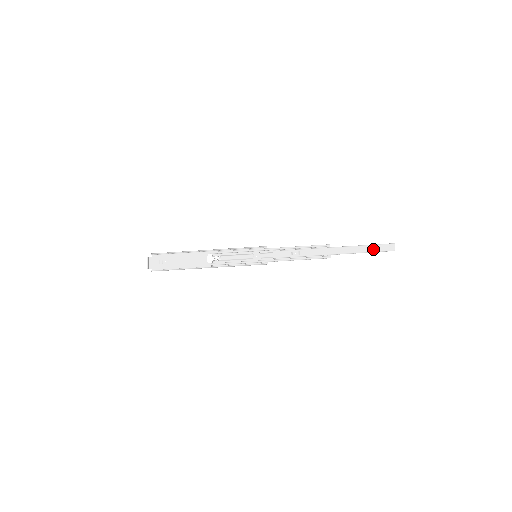
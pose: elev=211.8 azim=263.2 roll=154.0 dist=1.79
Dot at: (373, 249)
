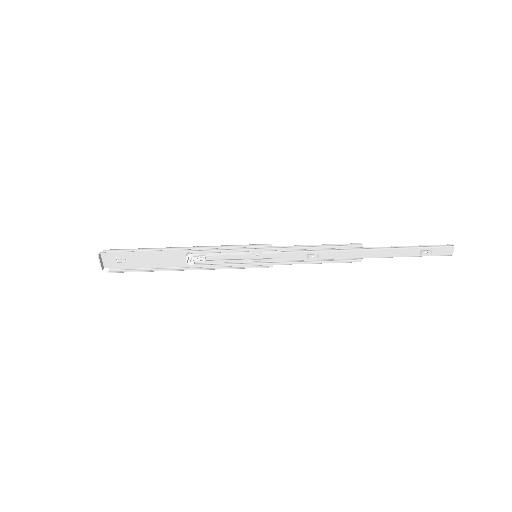
Dot at: (423, 254)
